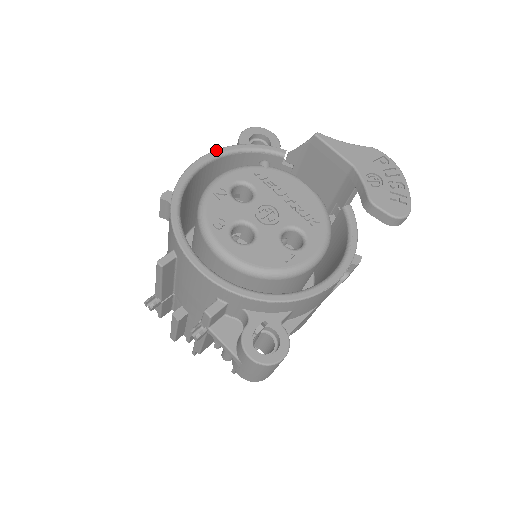
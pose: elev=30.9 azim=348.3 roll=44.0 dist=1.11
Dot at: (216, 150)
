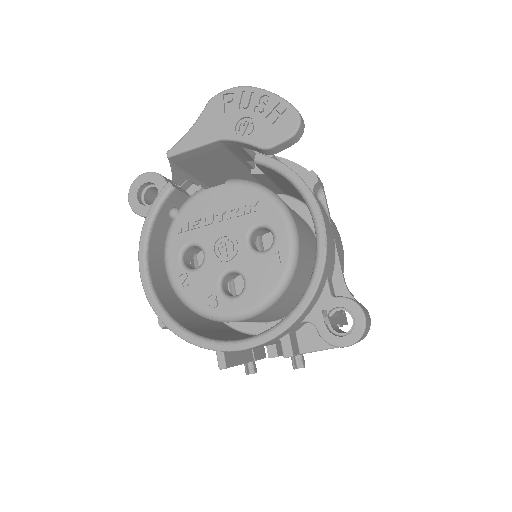
Dot at: (139, 255)
